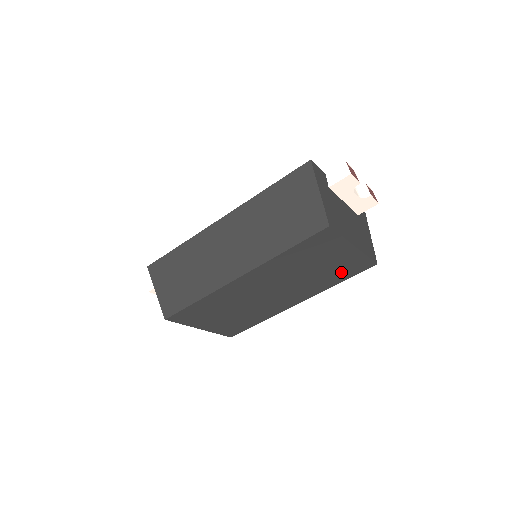
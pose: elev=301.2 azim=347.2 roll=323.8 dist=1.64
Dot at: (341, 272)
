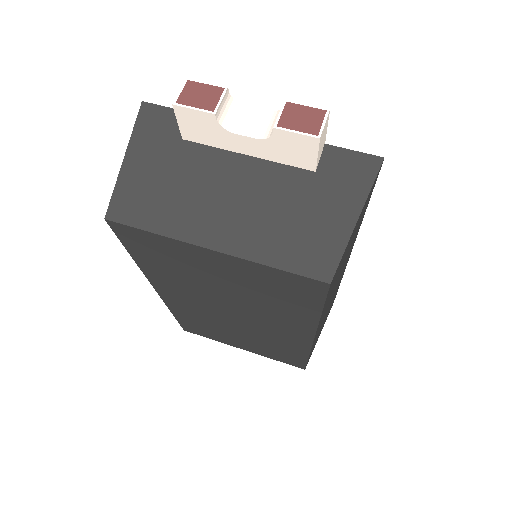
Dot at: (282, 295)
